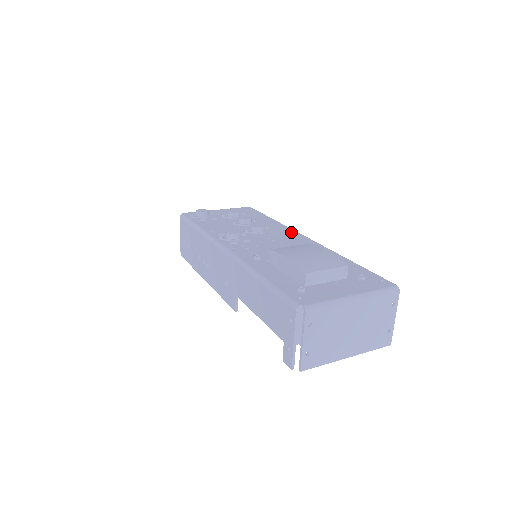
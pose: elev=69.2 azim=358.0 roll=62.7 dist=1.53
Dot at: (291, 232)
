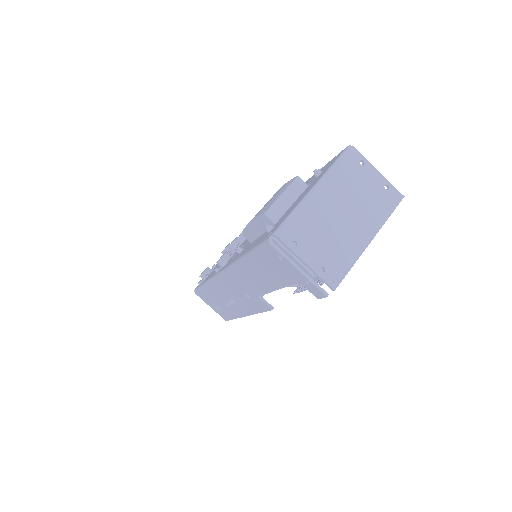
Dot at: occluded
